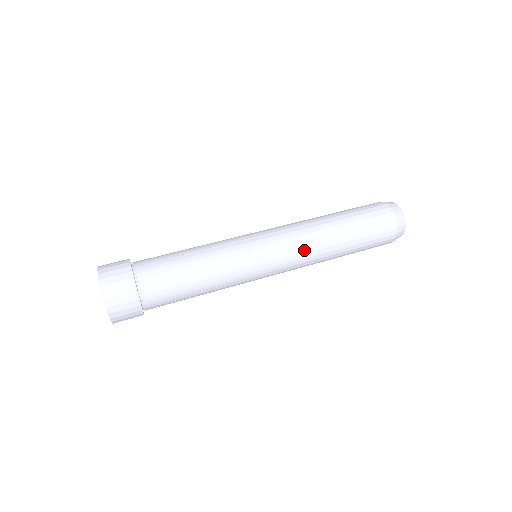
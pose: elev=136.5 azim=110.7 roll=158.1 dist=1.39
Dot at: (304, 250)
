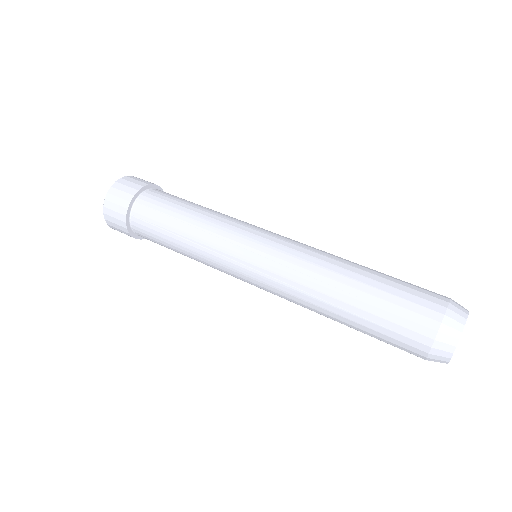
Dot at: (288, 296)
